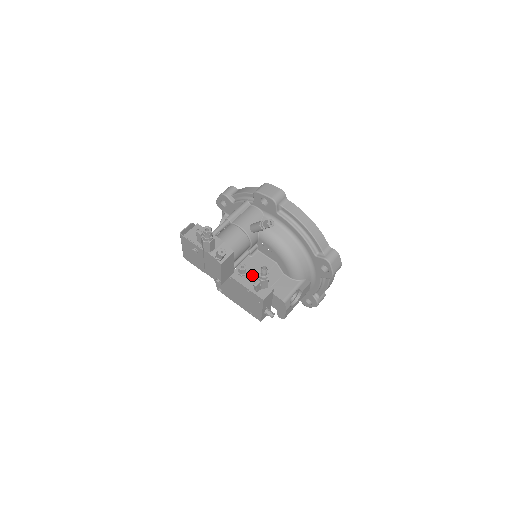
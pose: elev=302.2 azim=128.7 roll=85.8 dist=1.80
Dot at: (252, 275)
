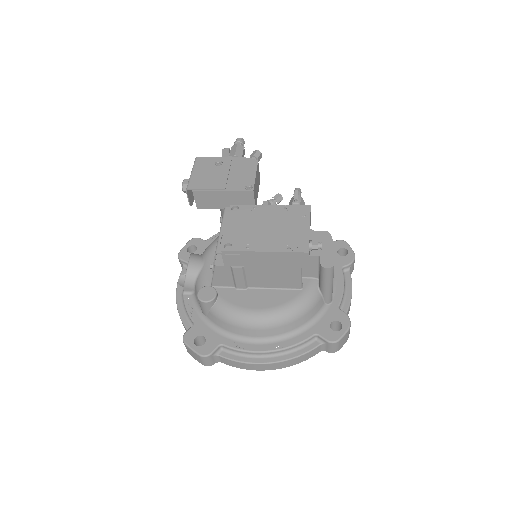
Dot at: occluded
